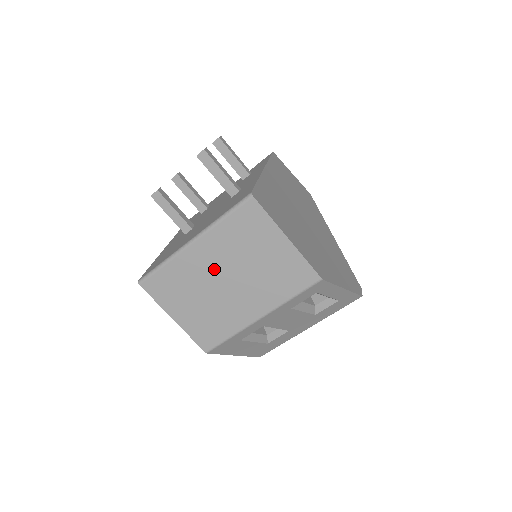
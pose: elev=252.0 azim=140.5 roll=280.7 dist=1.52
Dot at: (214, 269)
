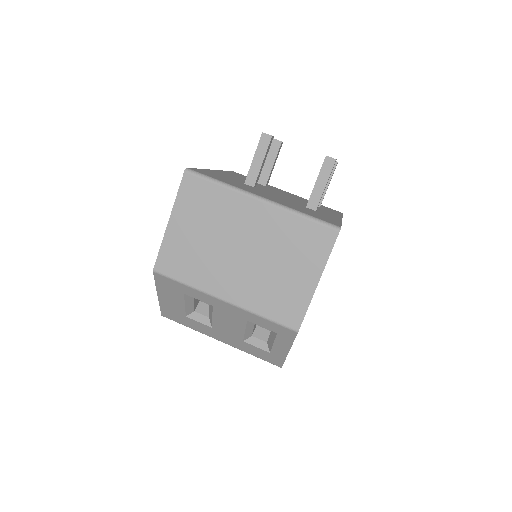
Dot at: (247, 233)
